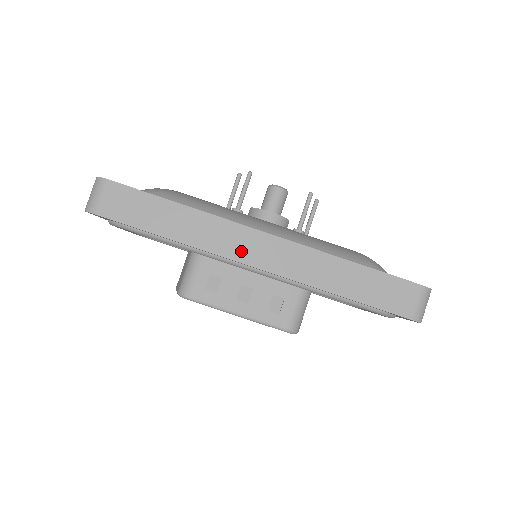
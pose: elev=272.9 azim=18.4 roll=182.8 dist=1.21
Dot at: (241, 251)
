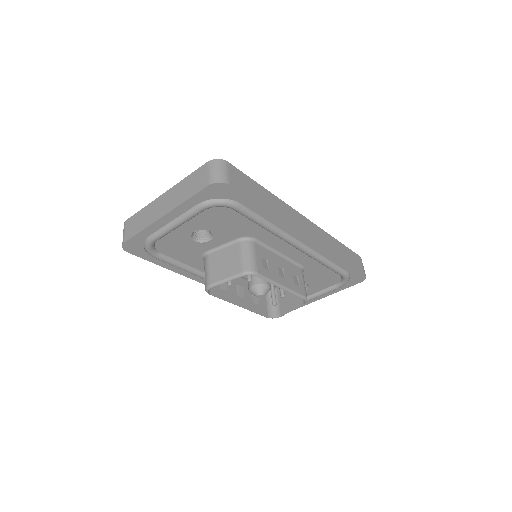
Dot at: (301, 226)
